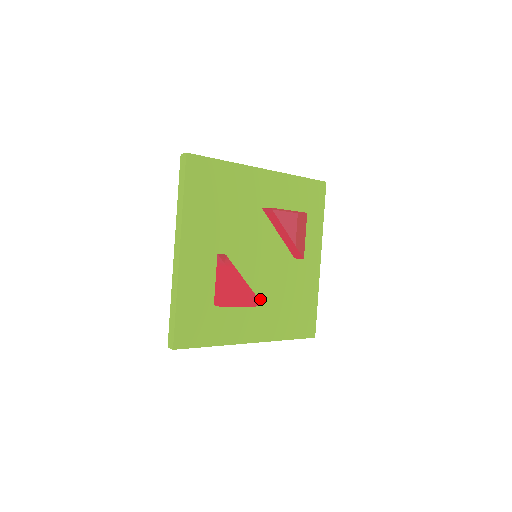
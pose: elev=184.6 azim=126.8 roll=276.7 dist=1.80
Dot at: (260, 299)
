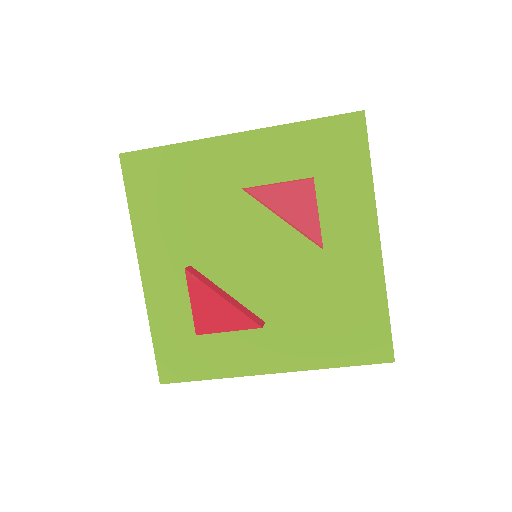
Dot at: (272, 314)
